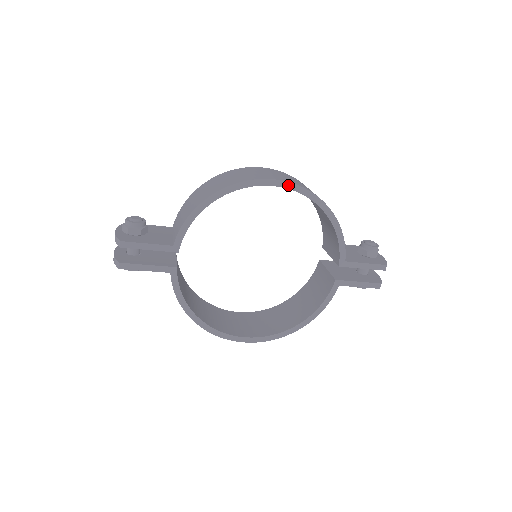
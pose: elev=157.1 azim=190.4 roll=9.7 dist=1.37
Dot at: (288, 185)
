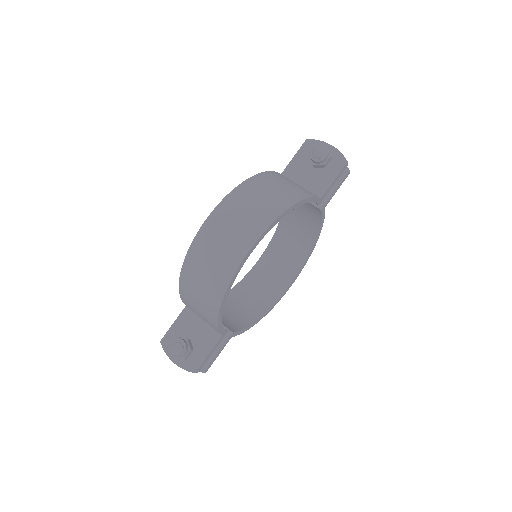
Dot at: (259, 240)
